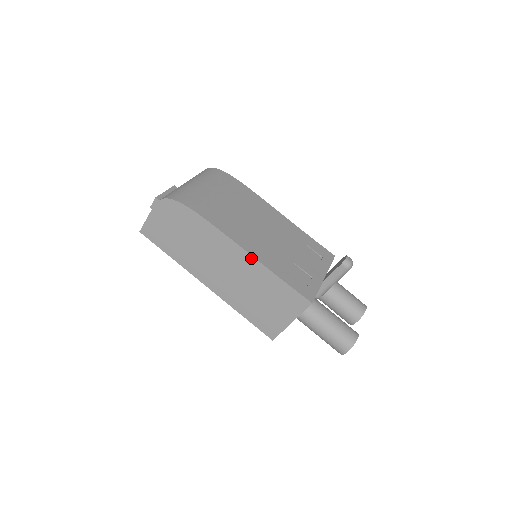
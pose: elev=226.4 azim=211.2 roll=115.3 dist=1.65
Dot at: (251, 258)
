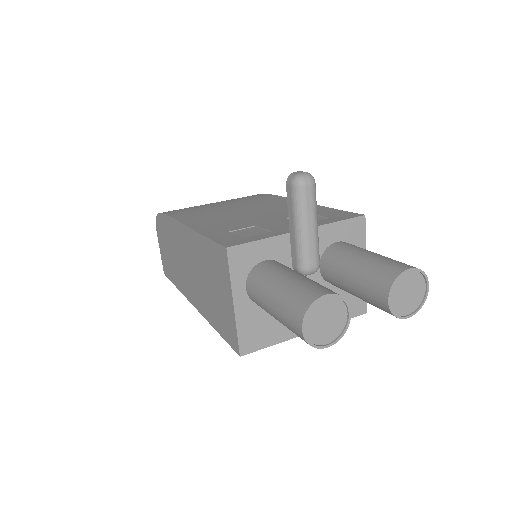
Dot at: (188, 230)
